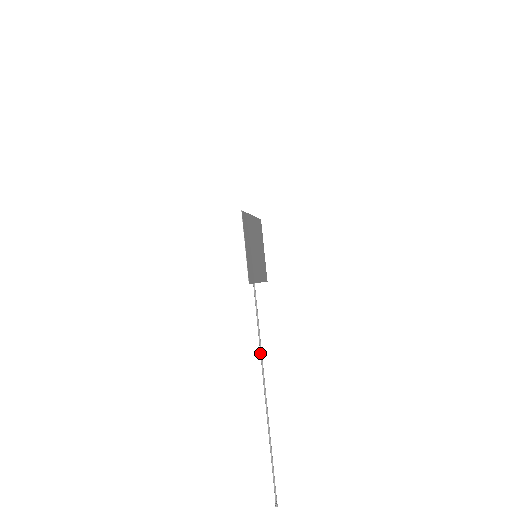
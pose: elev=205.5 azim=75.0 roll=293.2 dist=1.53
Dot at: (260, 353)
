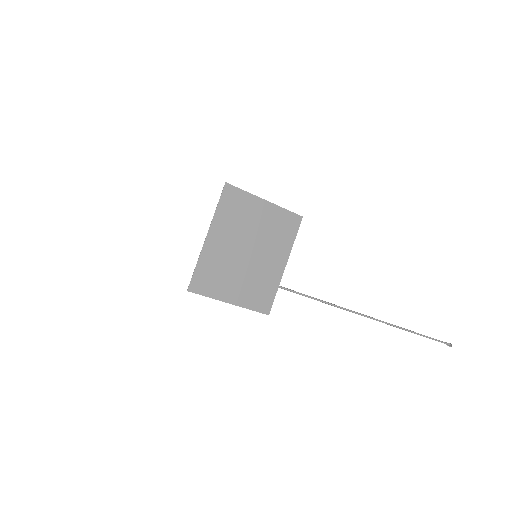
Dot at: occluded
